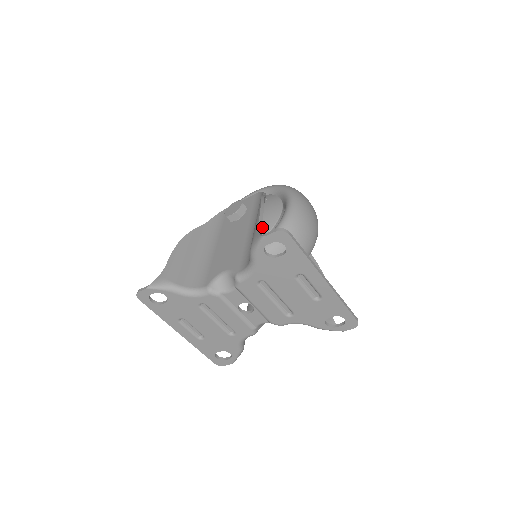
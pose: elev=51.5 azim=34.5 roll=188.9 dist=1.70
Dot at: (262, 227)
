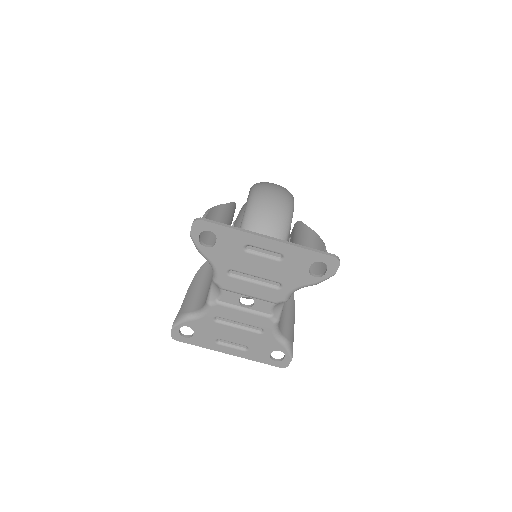
Dot at: occluded
